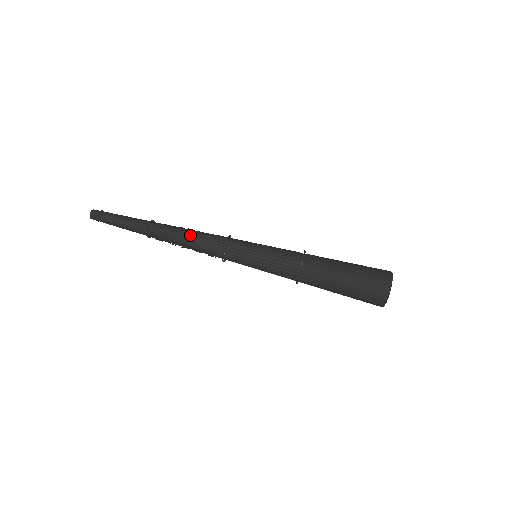
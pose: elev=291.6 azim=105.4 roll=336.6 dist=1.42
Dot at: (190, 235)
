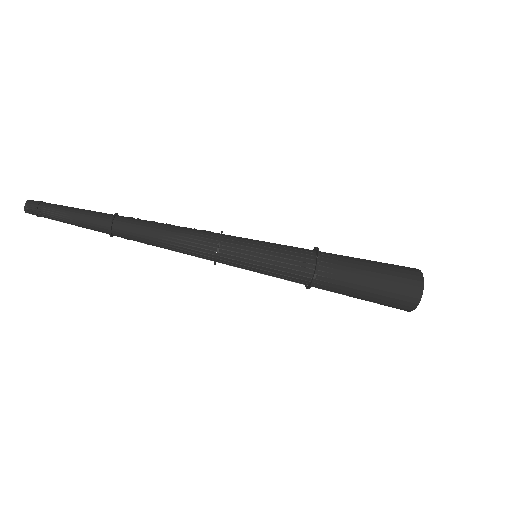
Dot at: (169, 238)
